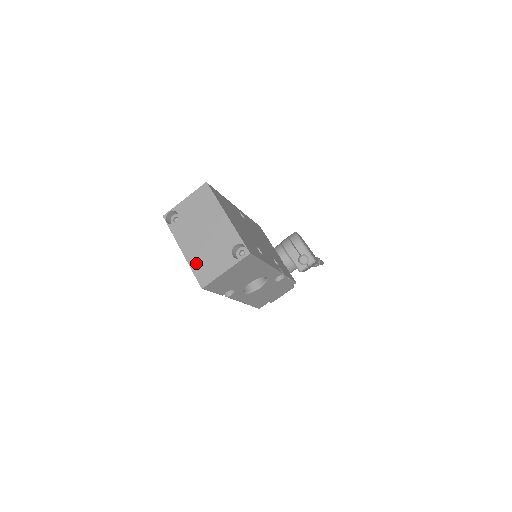
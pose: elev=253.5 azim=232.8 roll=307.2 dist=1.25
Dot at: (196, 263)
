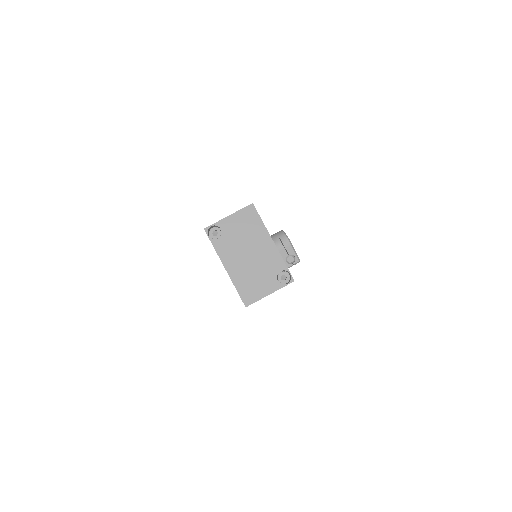
Dot at: (240, 282)
